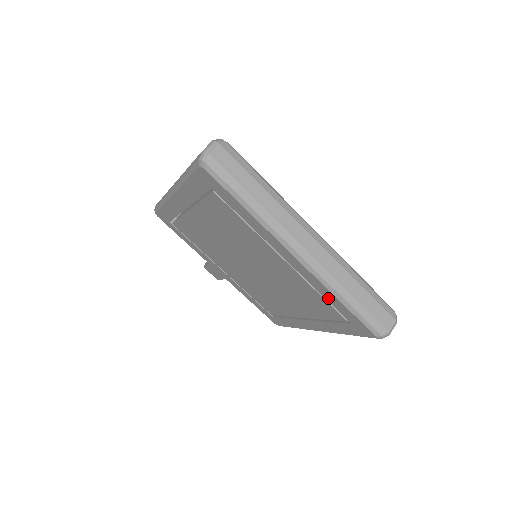
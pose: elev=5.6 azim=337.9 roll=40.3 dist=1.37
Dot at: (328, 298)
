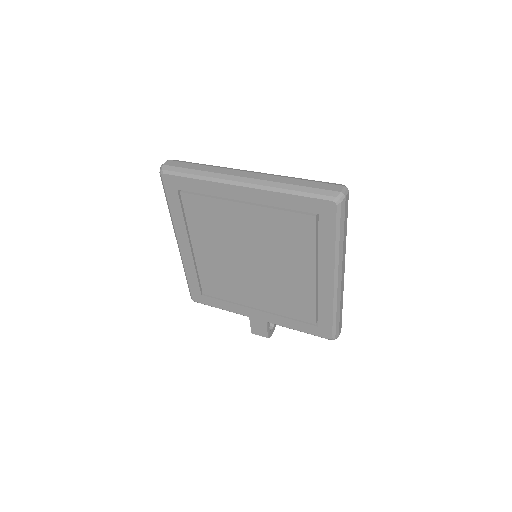
Dot at: (286, 205)
